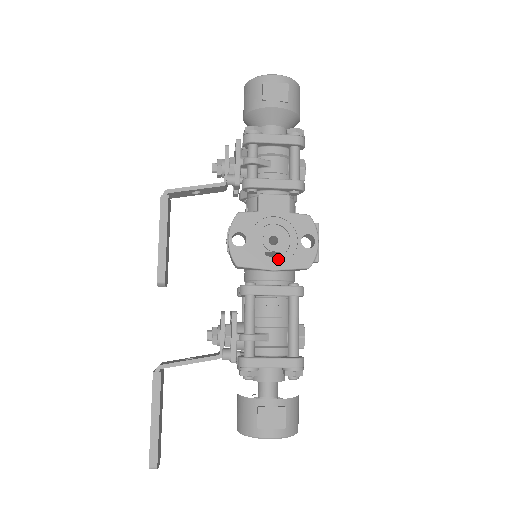
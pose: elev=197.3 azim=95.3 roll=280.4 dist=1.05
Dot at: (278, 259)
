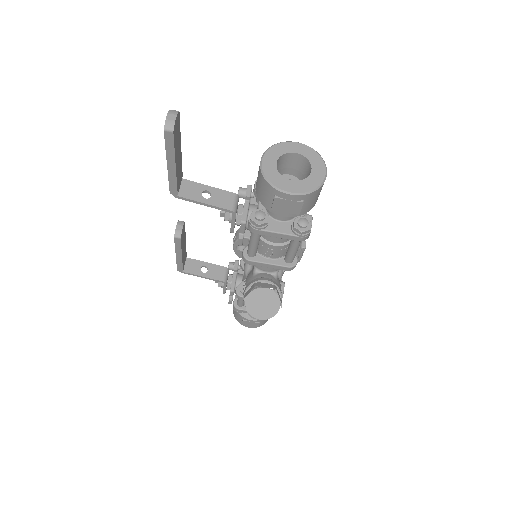
Dot at: occluded
